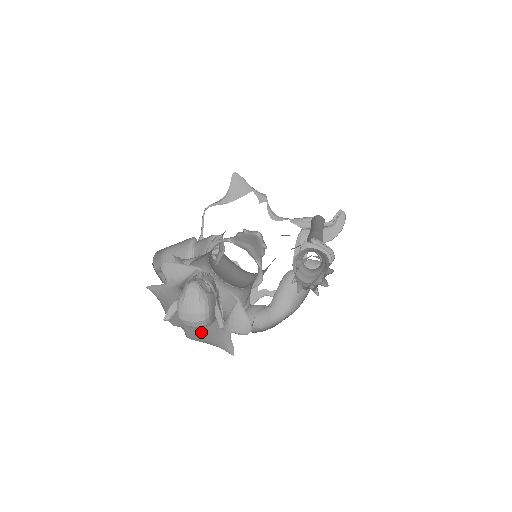
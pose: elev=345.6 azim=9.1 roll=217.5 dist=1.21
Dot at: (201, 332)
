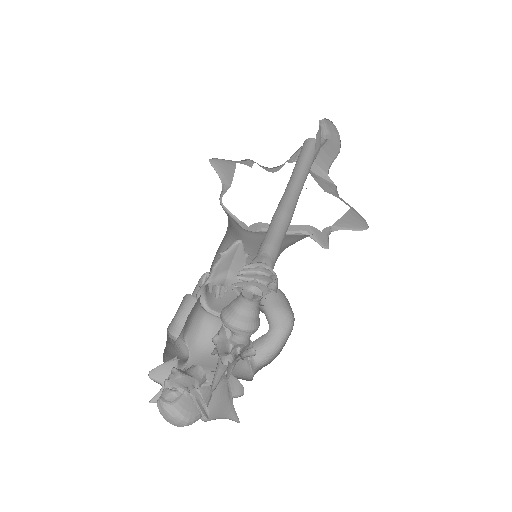
Dot at: (214, 405)
